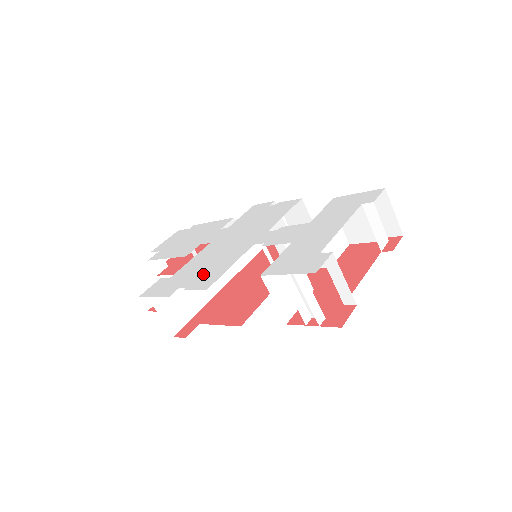
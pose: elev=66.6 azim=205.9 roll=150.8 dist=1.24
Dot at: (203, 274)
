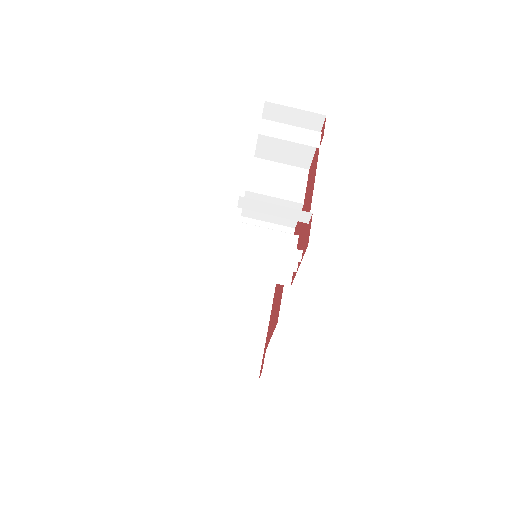
Dot at: occluded
